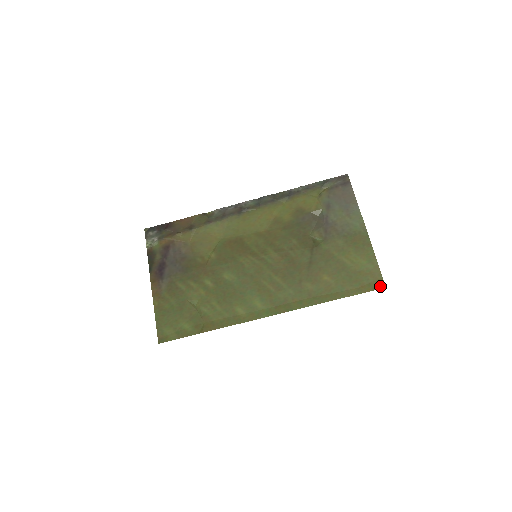
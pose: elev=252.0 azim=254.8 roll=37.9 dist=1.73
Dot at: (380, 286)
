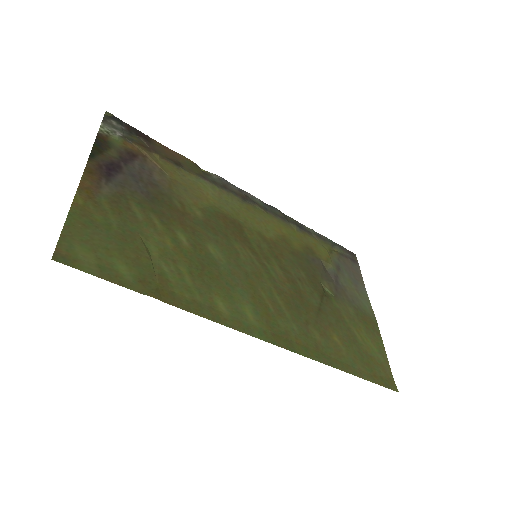
Dot at: (393, 387)
